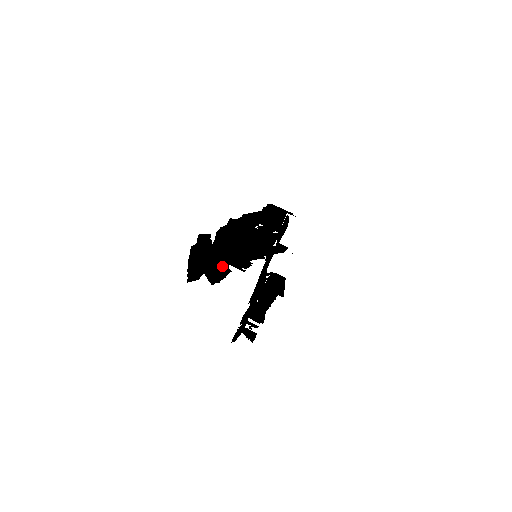
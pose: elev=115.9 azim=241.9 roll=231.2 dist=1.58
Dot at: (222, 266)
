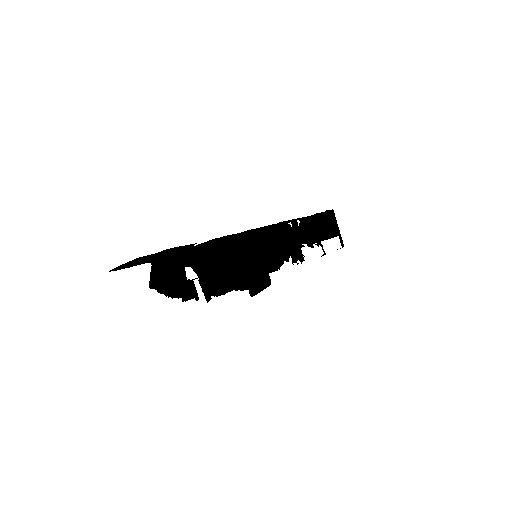
Dot at: (184, 275)
